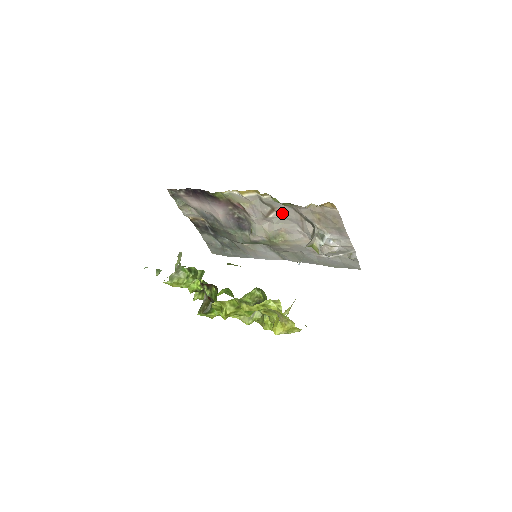
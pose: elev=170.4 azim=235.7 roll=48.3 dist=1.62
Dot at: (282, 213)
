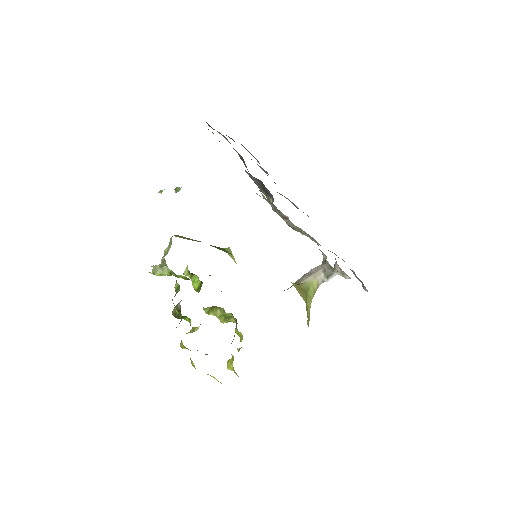
Dot at: occluded
